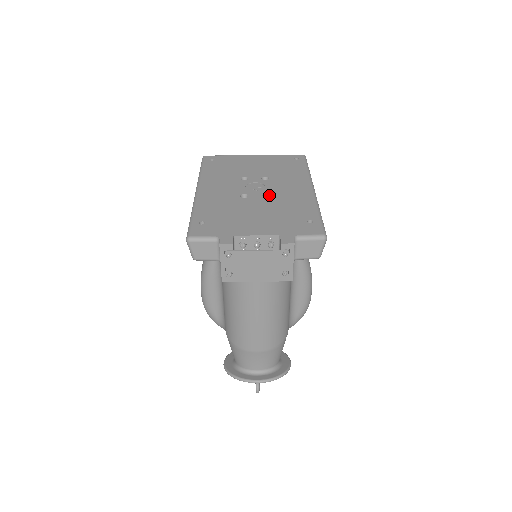
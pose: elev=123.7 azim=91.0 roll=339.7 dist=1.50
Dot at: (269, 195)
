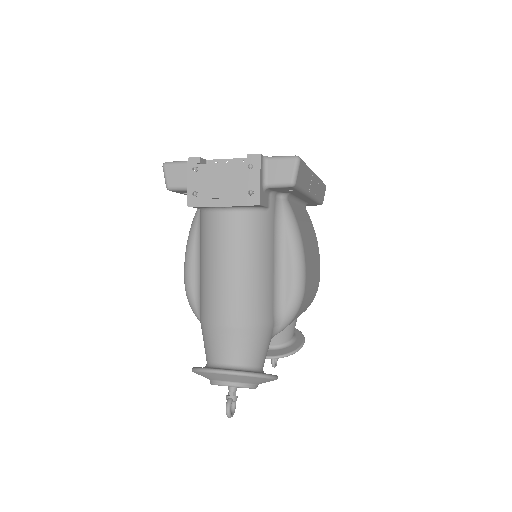
Dot at: occluded
